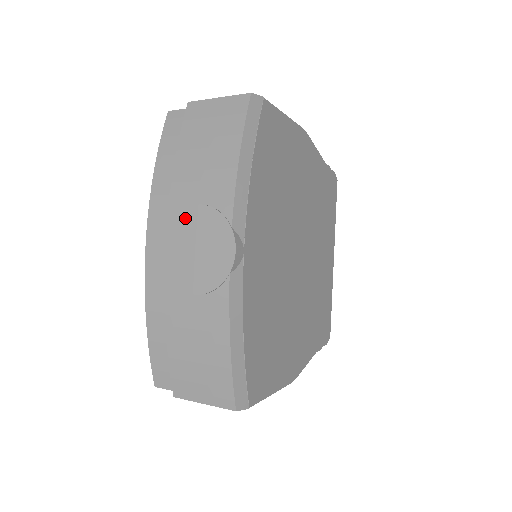
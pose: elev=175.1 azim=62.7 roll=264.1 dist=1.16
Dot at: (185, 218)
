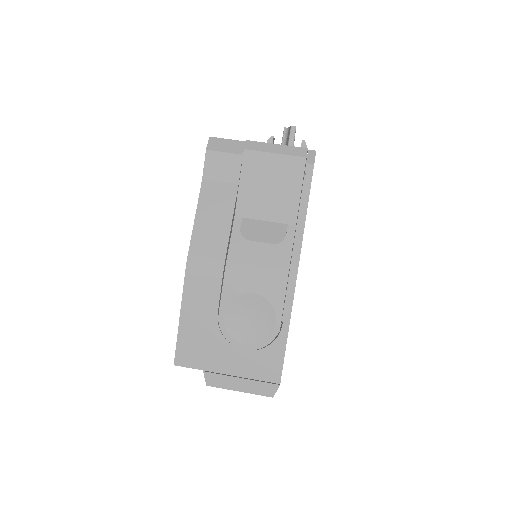
Dot at: occluded
